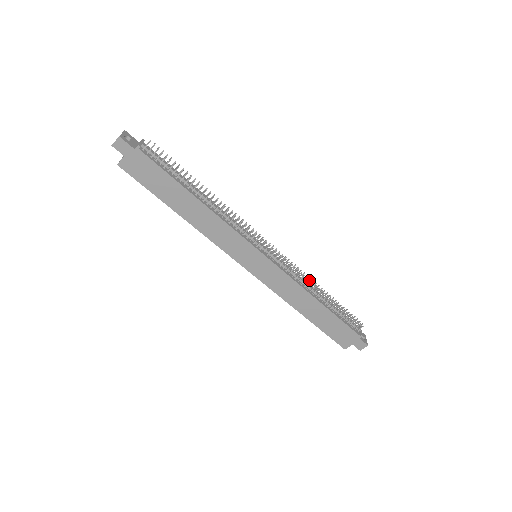
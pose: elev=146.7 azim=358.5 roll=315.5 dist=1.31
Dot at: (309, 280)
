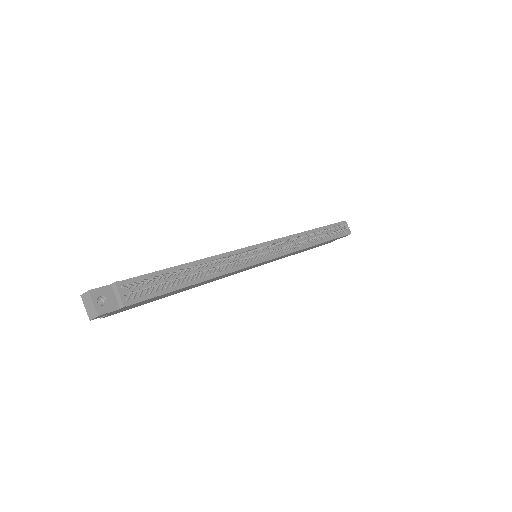
Dot at: (306, 240)
